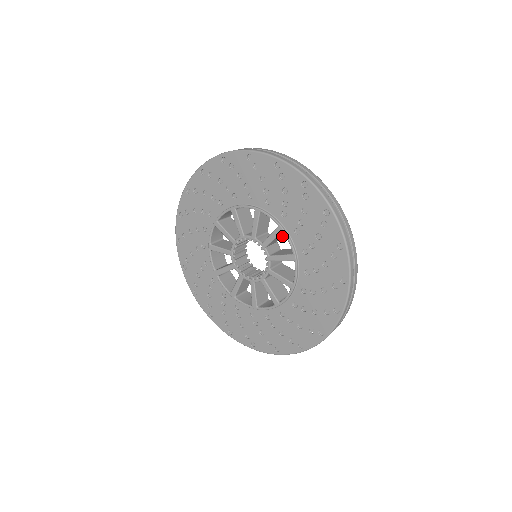
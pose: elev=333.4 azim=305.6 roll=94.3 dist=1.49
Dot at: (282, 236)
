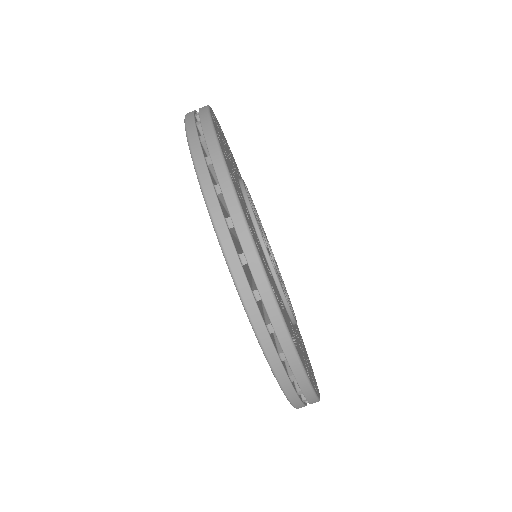
Dot at: occluded
